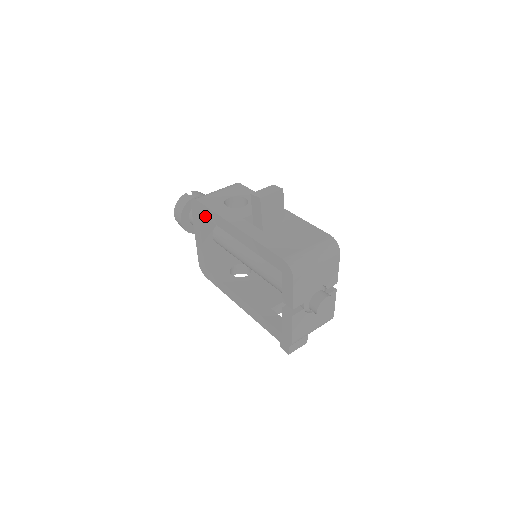
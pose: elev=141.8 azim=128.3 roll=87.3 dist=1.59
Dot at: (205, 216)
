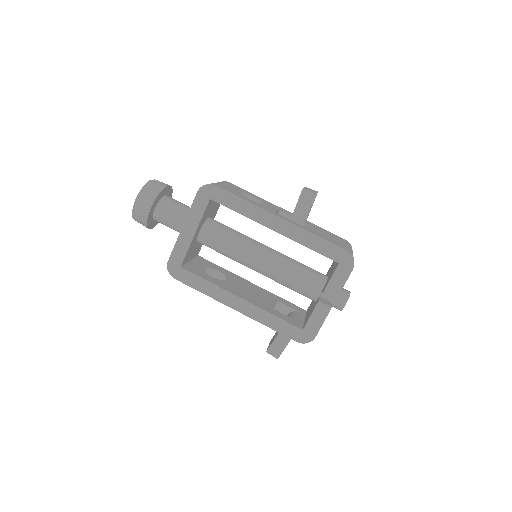
Dot at: (223, 204)
